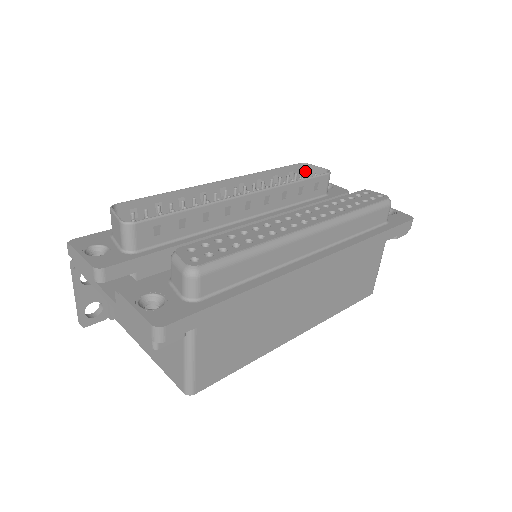
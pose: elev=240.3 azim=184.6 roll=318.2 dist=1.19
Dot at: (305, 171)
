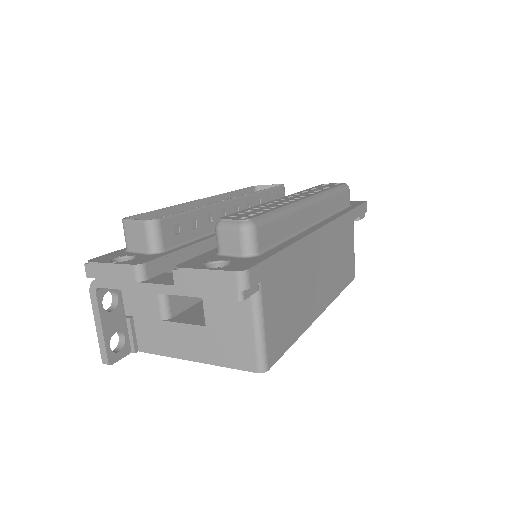
Dot at: occluded
